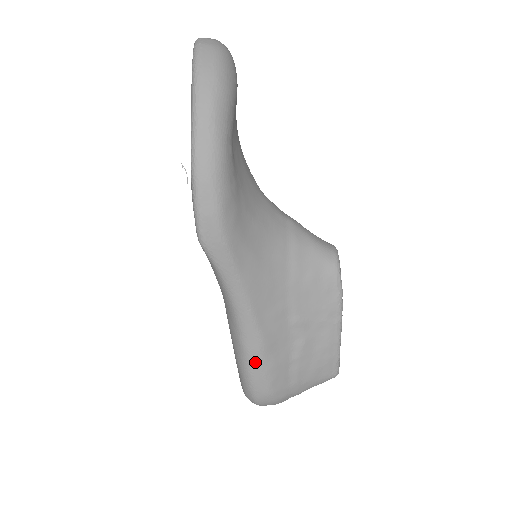
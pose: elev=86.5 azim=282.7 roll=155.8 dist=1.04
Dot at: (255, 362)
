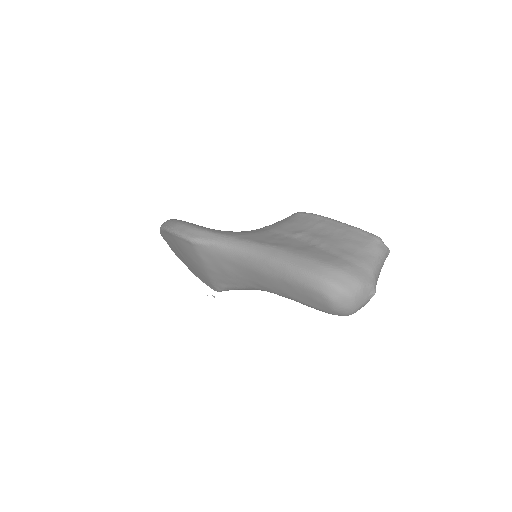
Dot at: (286, 258)
